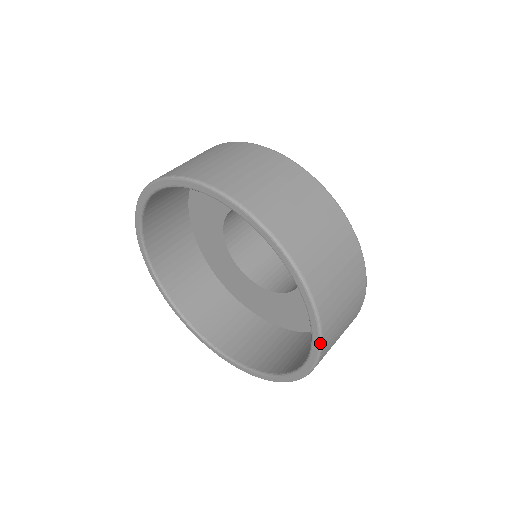
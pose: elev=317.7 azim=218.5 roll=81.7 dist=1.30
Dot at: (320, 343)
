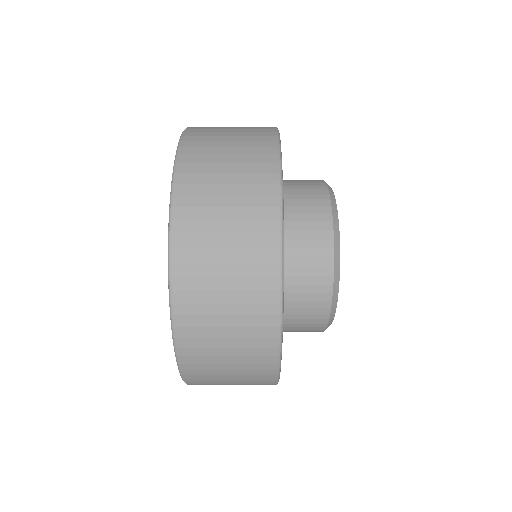
Dot at: (169, 219)
